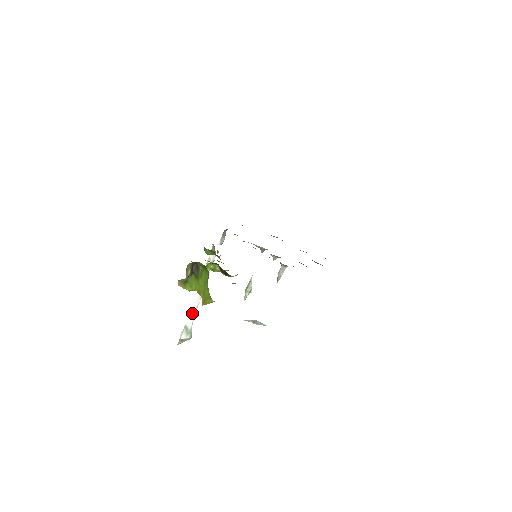
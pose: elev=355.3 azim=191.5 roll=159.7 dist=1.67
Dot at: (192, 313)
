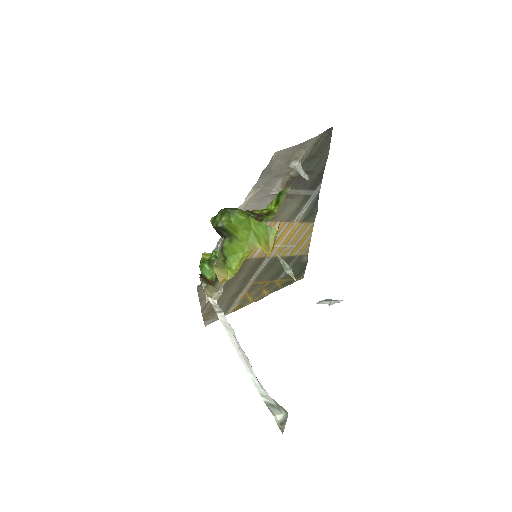
Dot at: (257, 383)
